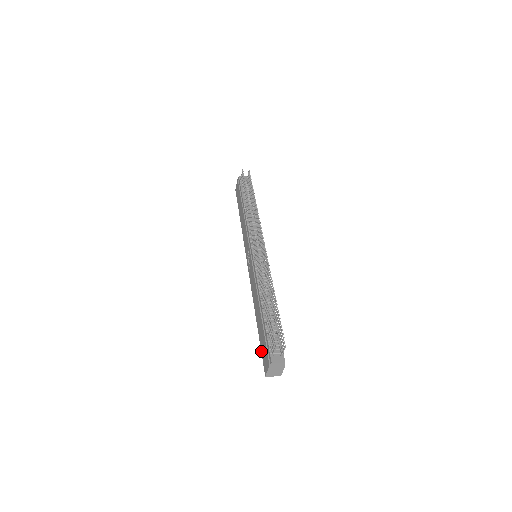
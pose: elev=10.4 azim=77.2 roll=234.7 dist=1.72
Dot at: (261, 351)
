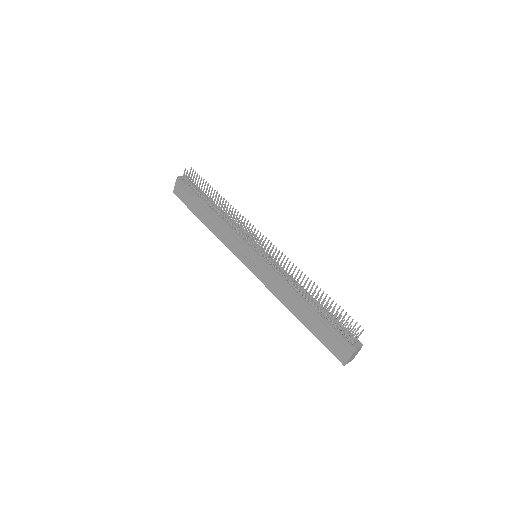
Dot at: (324, 345)
